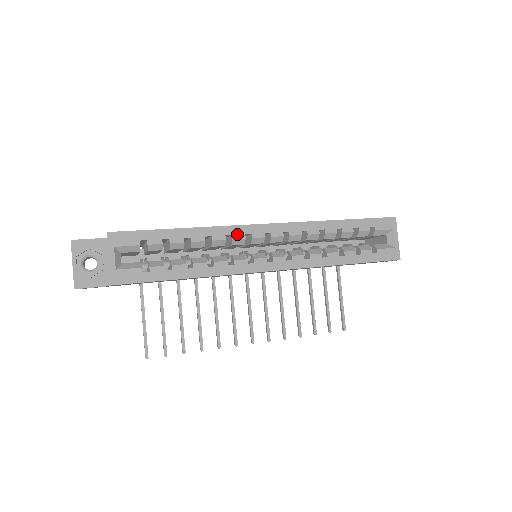
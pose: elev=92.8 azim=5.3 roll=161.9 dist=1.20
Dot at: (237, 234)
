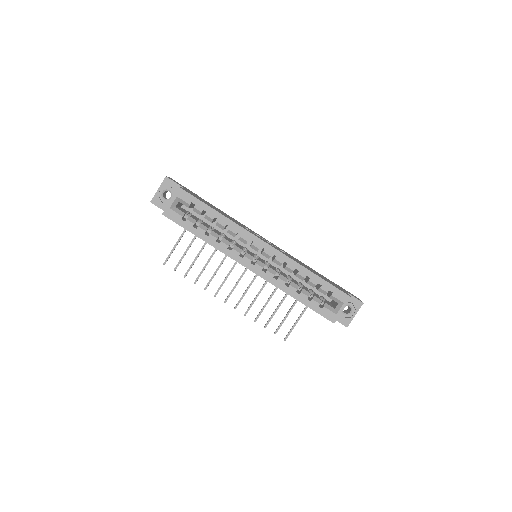
Dot at: (245, 236)
